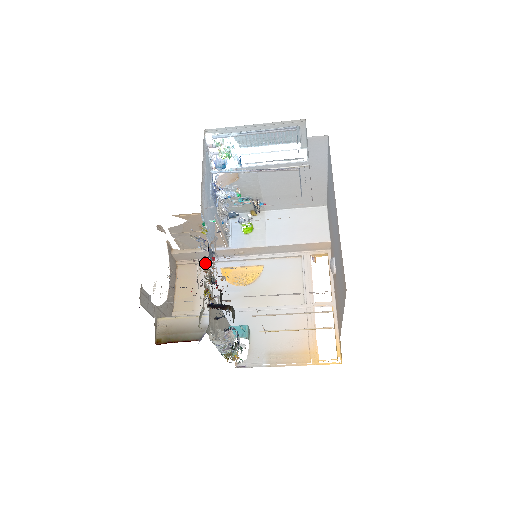
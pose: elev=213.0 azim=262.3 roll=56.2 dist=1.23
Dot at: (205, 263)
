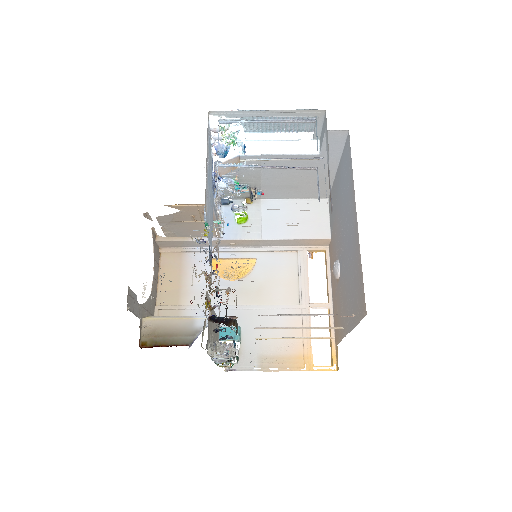
Dot at: (192, 252)
